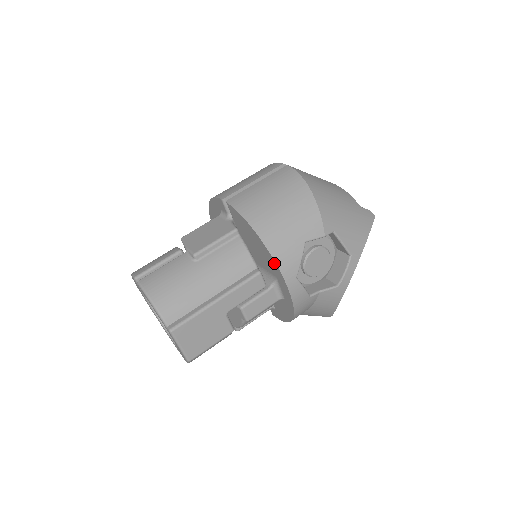
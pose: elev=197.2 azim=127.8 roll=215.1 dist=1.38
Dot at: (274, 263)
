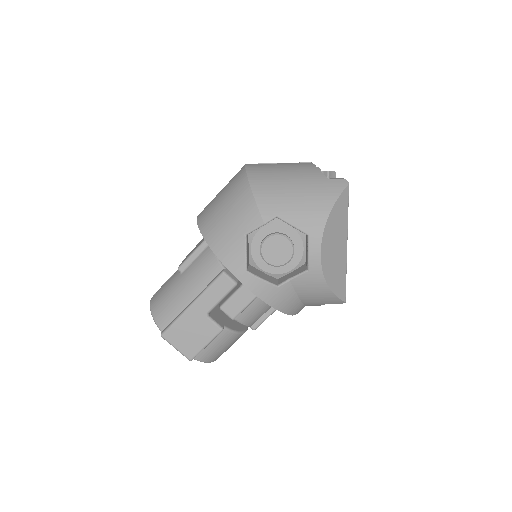
Dot at: (222, 262)
